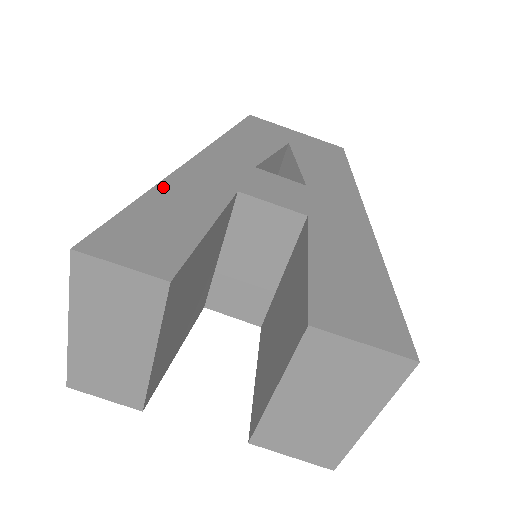
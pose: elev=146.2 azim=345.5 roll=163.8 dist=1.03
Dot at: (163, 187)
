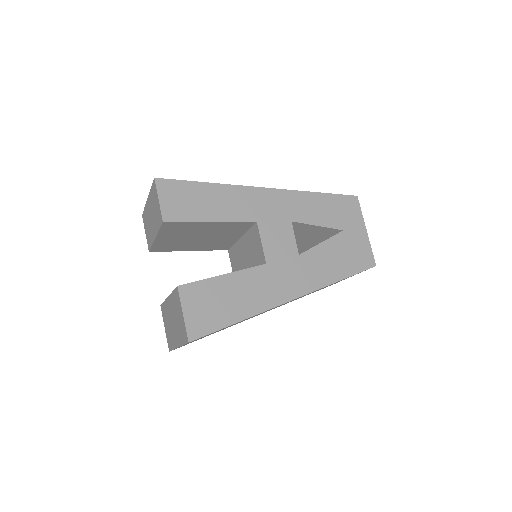
Dot at: (228, 188)
